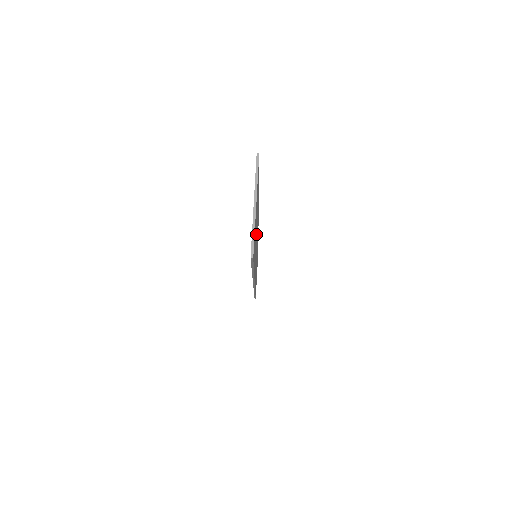
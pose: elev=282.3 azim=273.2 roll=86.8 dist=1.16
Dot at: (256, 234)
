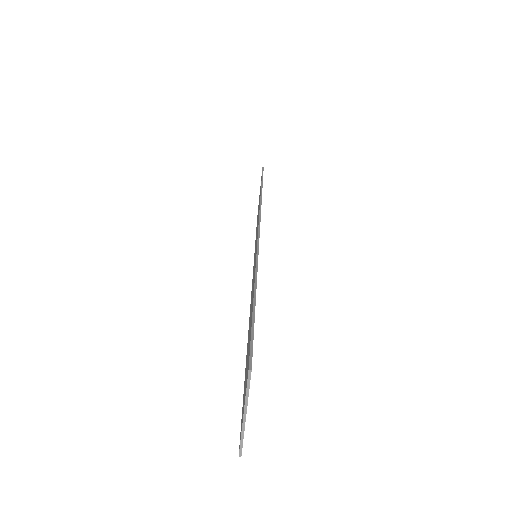
Dot at: occluded
